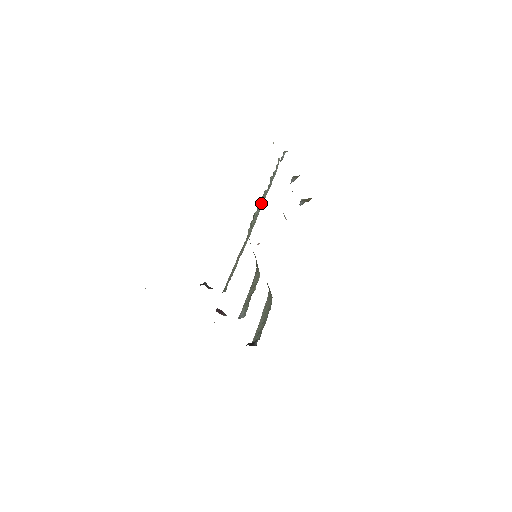
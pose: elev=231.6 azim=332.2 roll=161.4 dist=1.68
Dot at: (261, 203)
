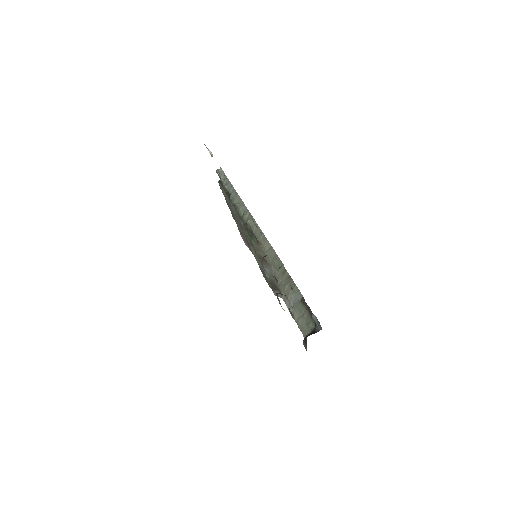
Dot at: (239, 202)
